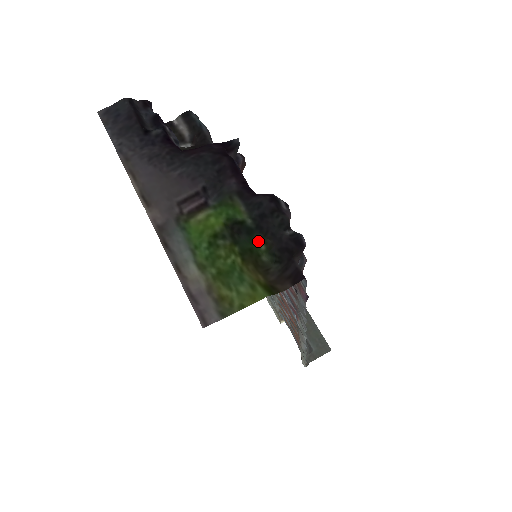
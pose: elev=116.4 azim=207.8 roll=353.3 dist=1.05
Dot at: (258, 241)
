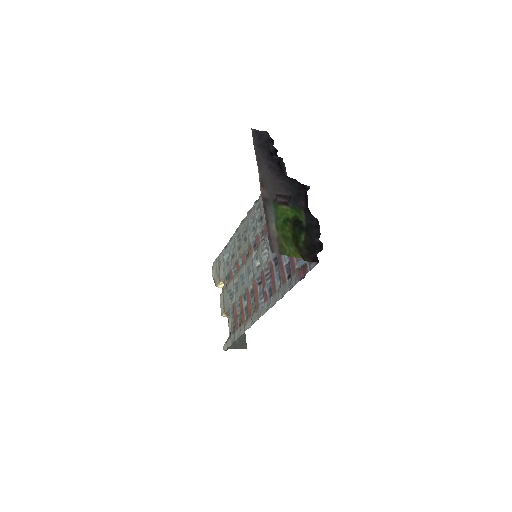
Dot at: (303, 235)
